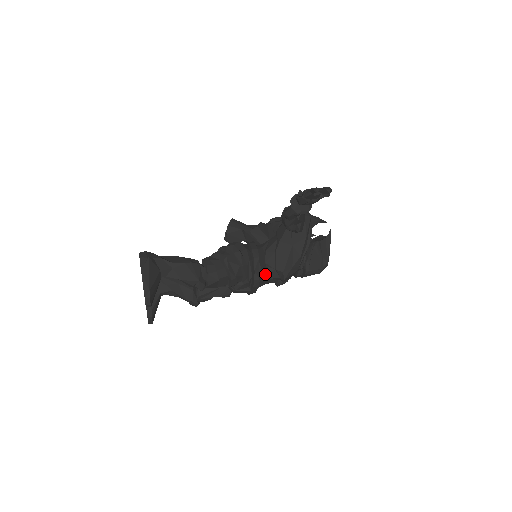
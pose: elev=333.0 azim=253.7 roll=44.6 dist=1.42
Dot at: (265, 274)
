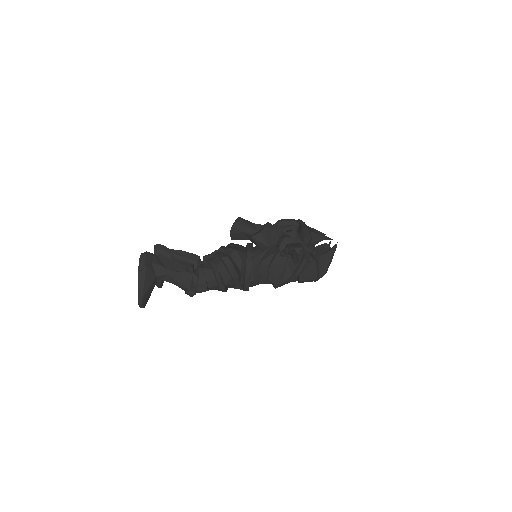
Dot at: (257, 281)
